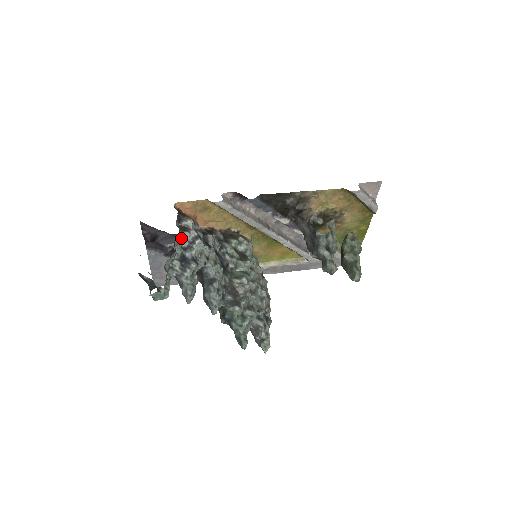
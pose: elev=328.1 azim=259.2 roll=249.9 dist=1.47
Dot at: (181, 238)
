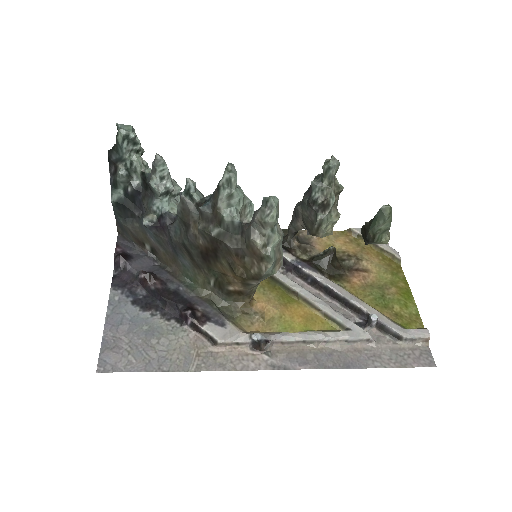
Dot at: occluded
